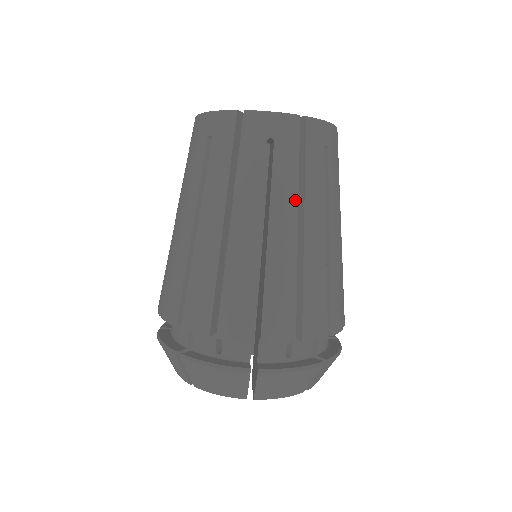
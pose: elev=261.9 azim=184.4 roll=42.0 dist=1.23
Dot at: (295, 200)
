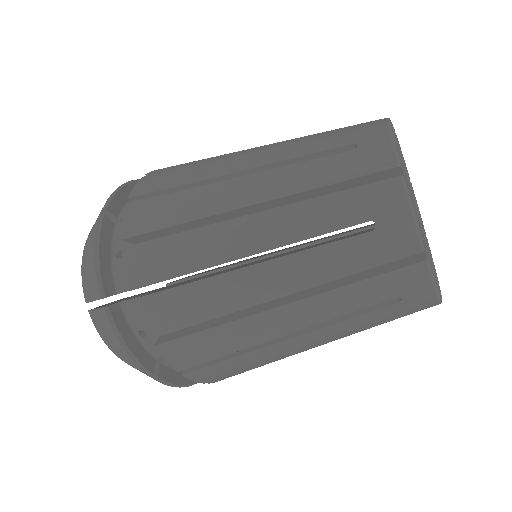
Dot at: (341, 335)
